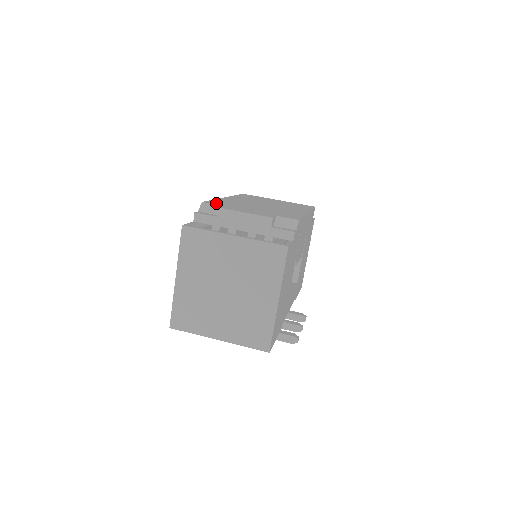
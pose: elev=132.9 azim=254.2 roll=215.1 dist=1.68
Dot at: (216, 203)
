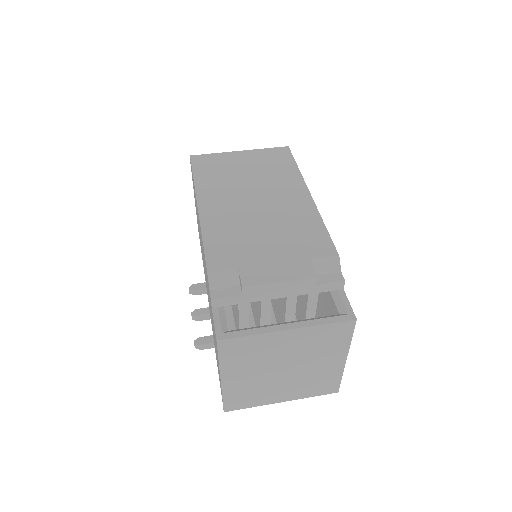
Dot at: (222, 262)
